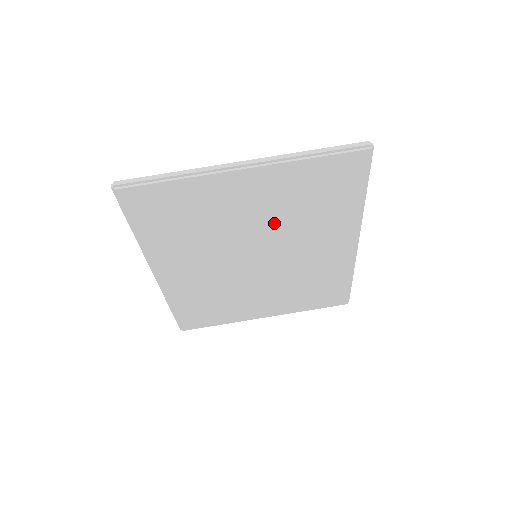
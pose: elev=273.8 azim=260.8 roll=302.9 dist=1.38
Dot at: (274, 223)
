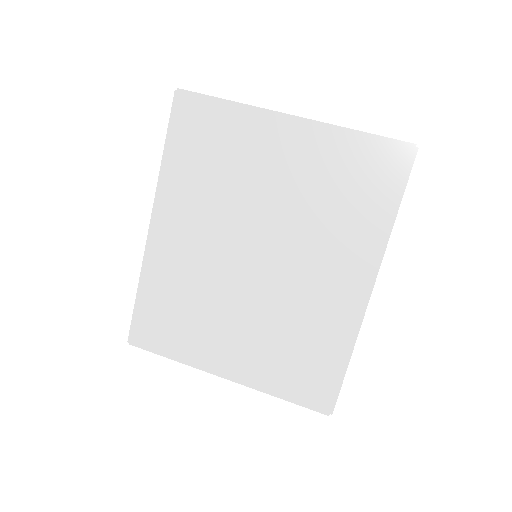
Dot at: (292, 207)
